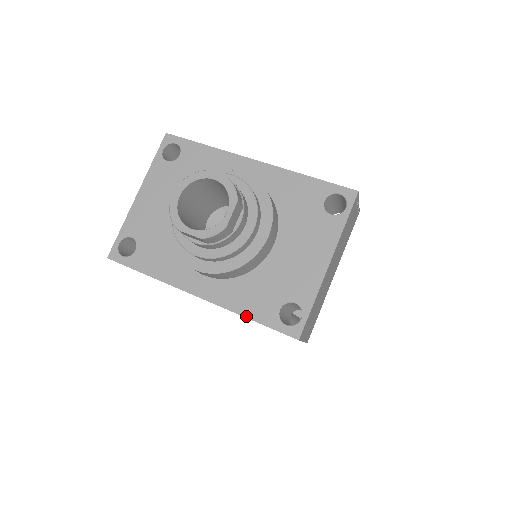
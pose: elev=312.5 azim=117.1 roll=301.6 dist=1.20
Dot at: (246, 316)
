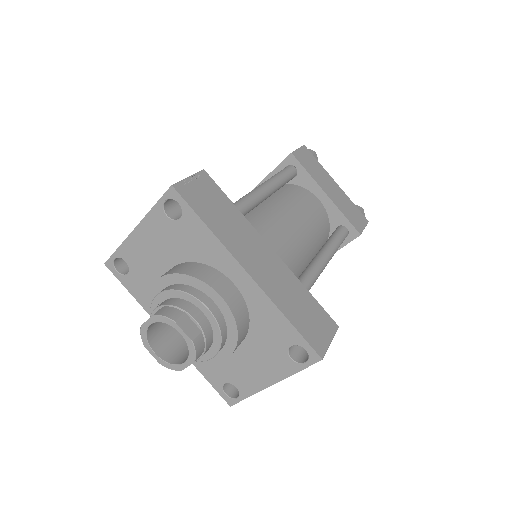
Dot at: (200, 371)
